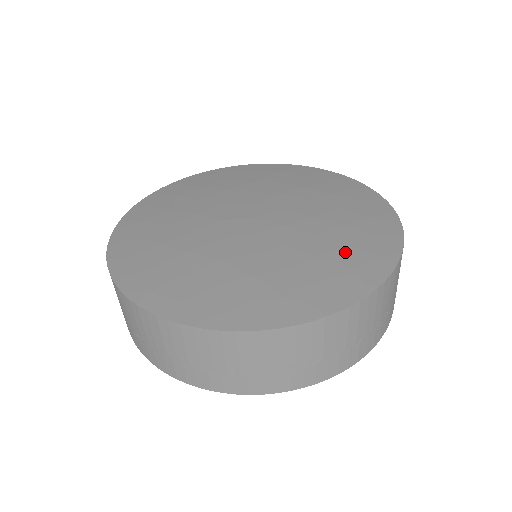
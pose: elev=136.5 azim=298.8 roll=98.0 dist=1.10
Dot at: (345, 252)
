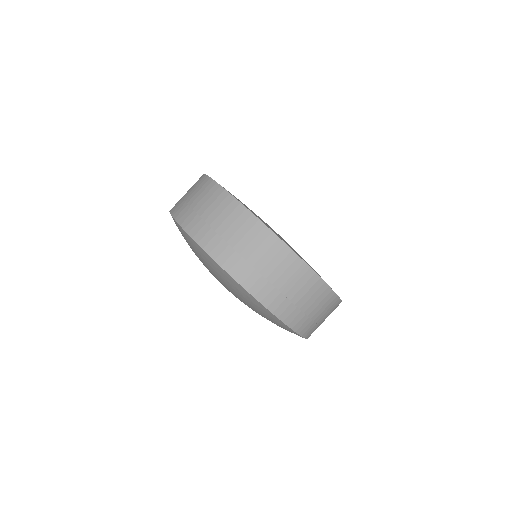
Dot at: occluded
